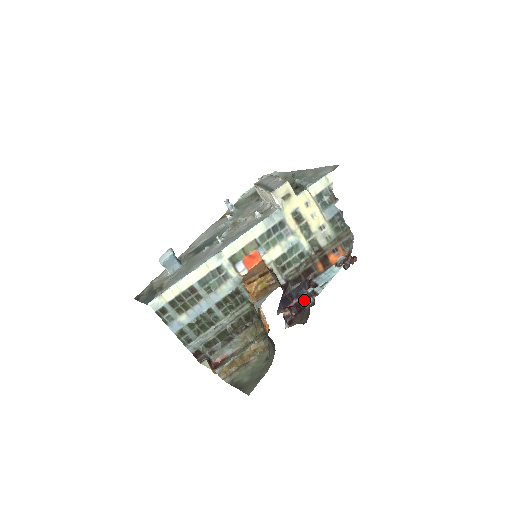
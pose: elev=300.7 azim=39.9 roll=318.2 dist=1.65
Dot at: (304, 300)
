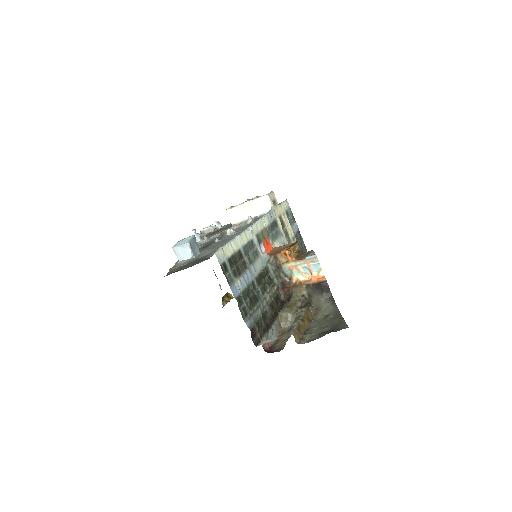
Dot at: occluded
